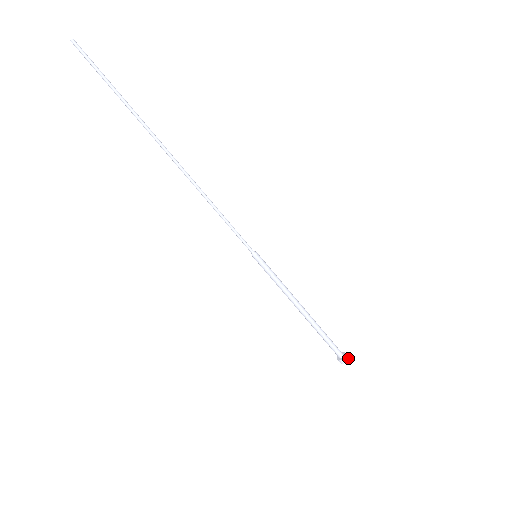
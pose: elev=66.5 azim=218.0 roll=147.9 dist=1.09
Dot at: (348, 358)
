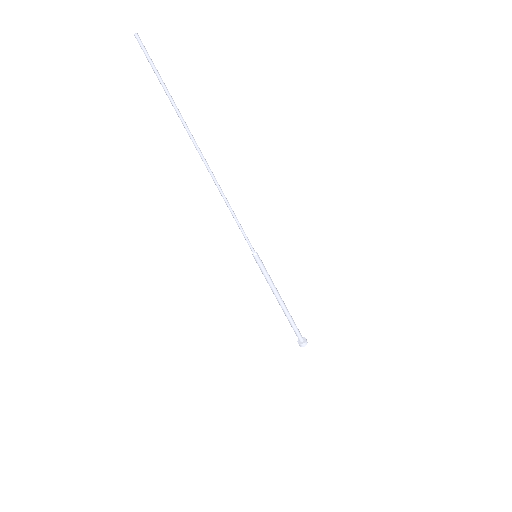
Dot at: occluded
